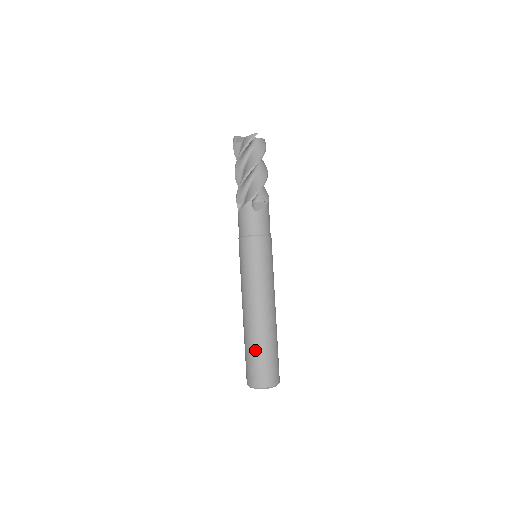
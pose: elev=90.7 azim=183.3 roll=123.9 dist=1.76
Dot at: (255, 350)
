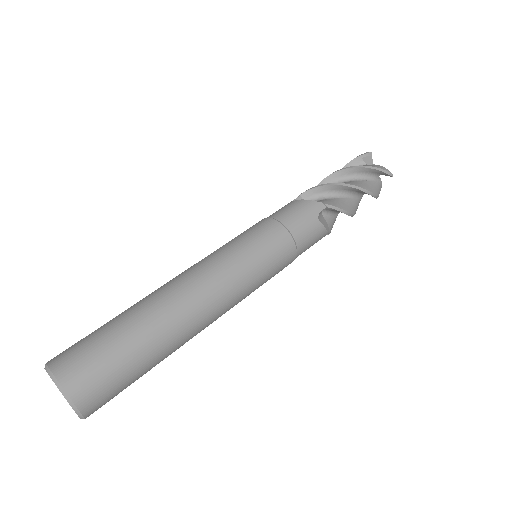
Dot at: occluded
